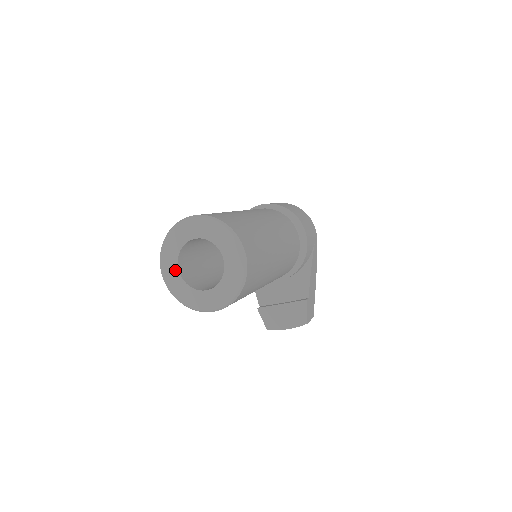
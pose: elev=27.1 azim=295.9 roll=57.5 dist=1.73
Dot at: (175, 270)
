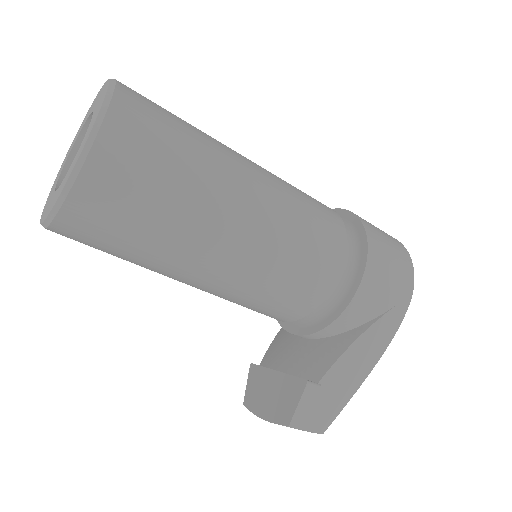
Dot at: (65, 162)
